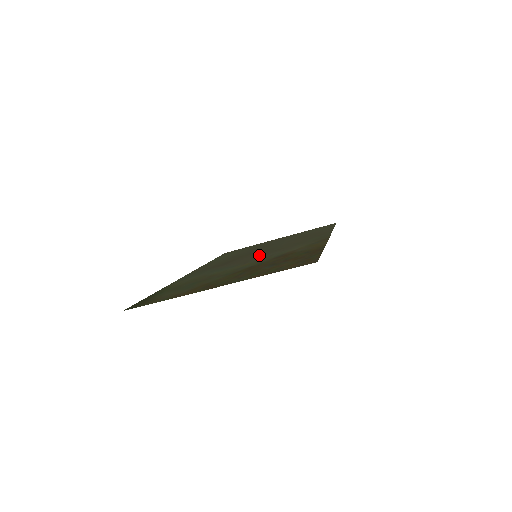
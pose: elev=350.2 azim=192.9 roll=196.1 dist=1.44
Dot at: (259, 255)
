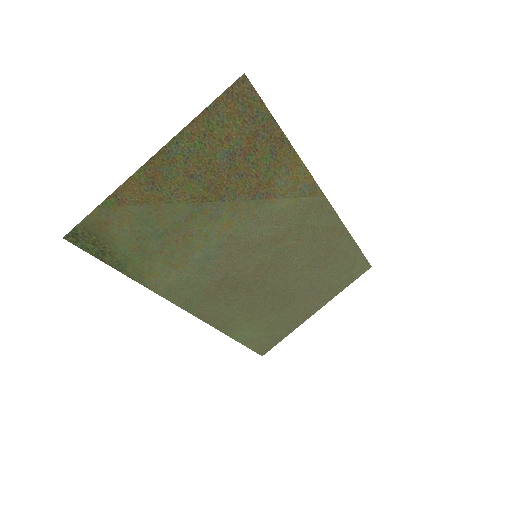
Dot at: (257, 250)
